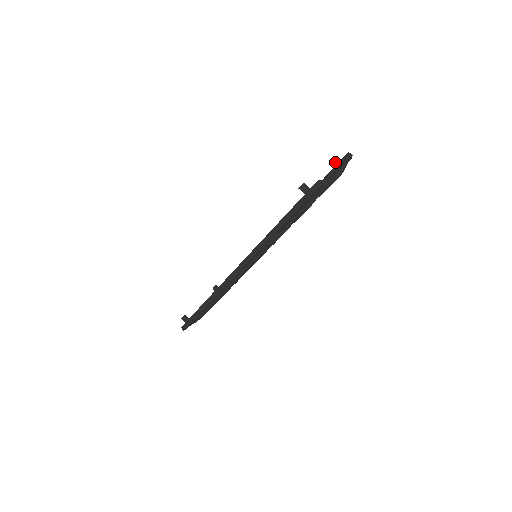
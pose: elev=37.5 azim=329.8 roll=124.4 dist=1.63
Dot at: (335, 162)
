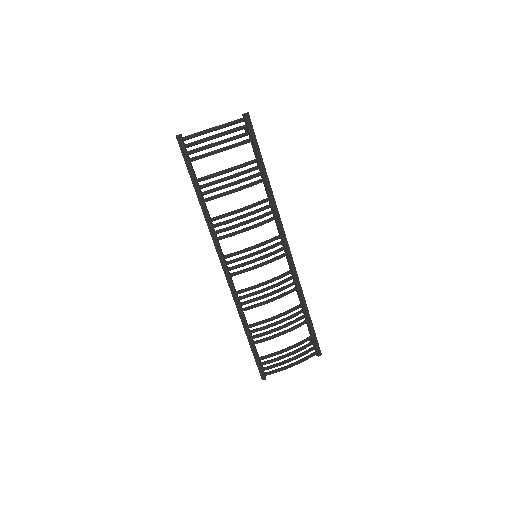
Dot at: (245, 129)
